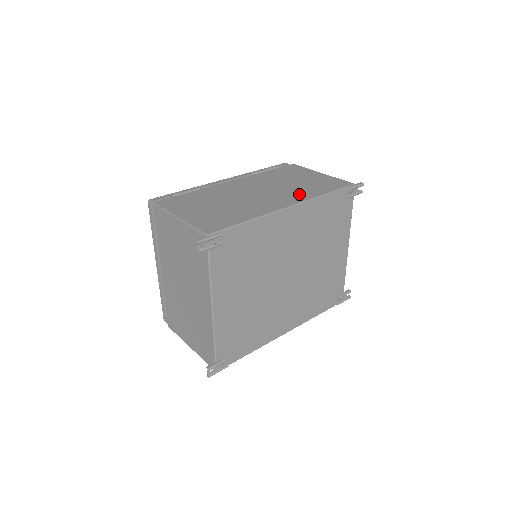
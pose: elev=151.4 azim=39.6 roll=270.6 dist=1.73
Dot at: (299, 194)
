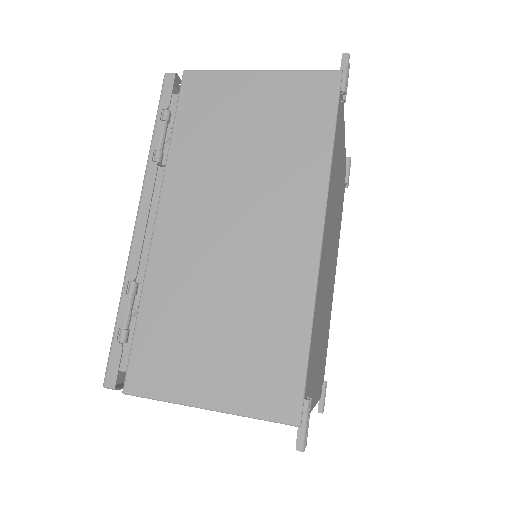
Dot at: (297, 182)
